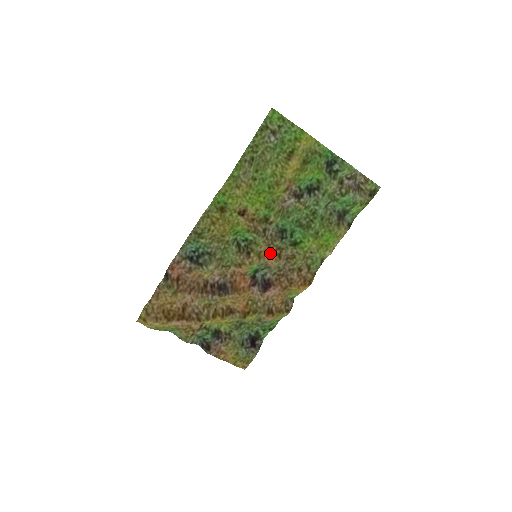
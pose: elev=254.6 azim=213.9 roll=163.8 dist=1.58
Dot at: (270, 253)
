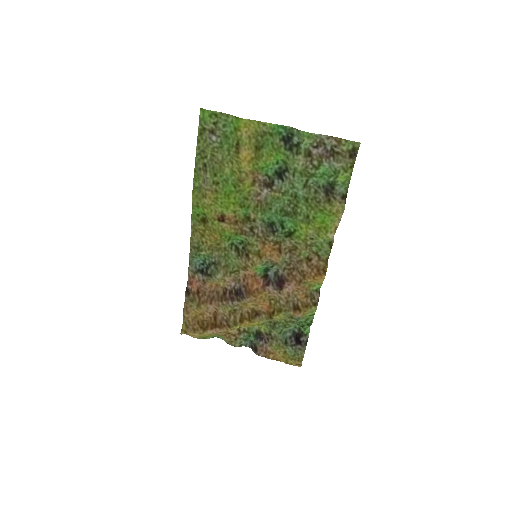
Dot at: (270, 249)
